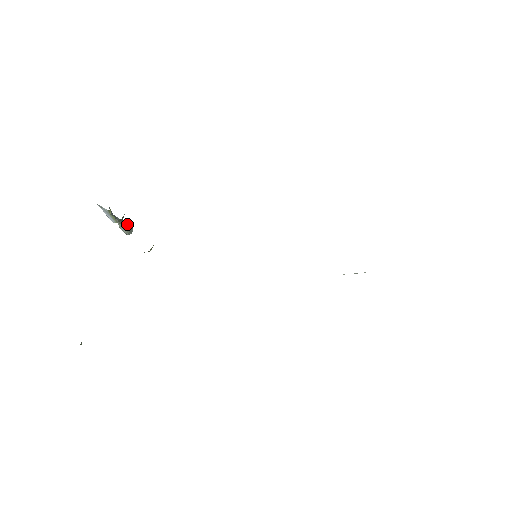
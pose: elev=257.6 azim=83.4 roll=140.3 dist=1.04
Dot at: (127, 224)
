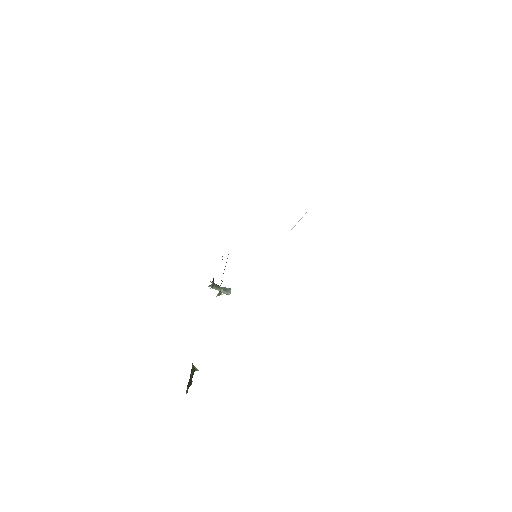
Dot at: (226, 288)
